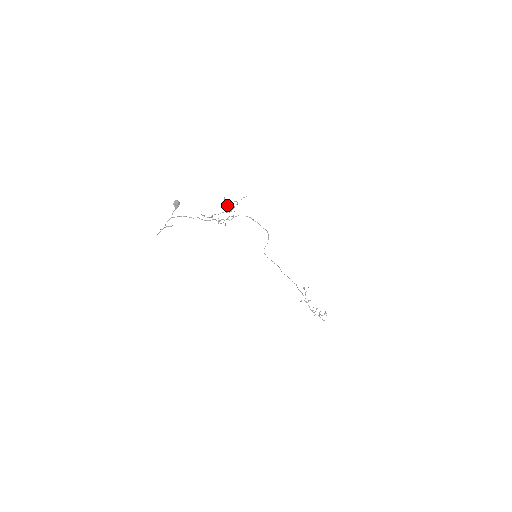
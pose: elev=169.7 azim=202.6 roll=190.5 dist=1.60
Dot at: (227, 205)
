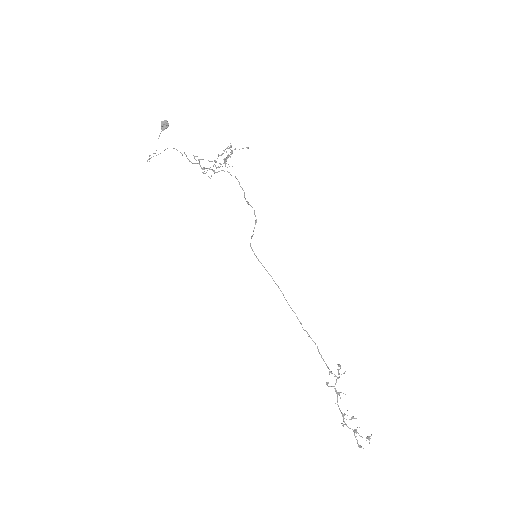
Dot at: occluded
